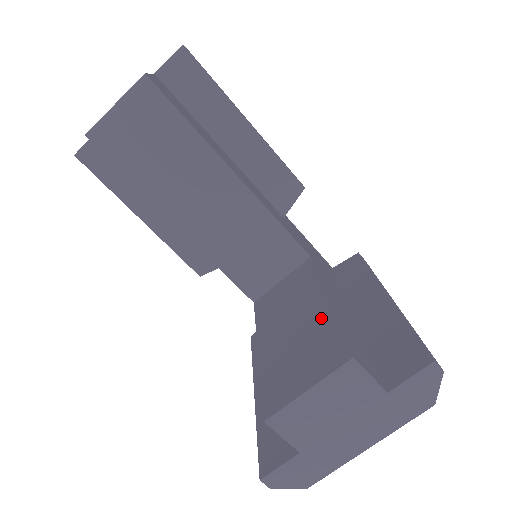
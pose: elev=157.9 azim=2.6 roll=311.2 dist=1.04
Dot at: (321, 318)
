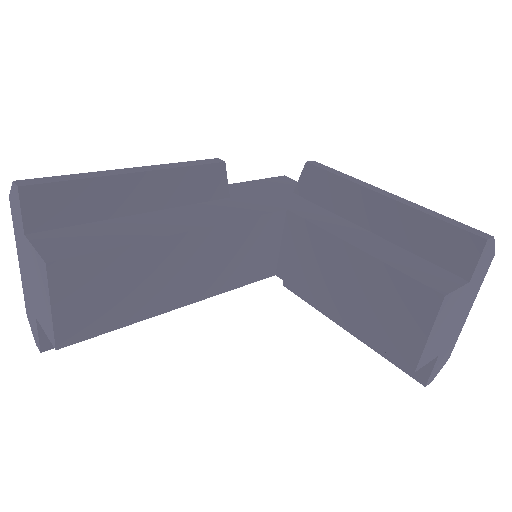
Dot at: (372, 270)
